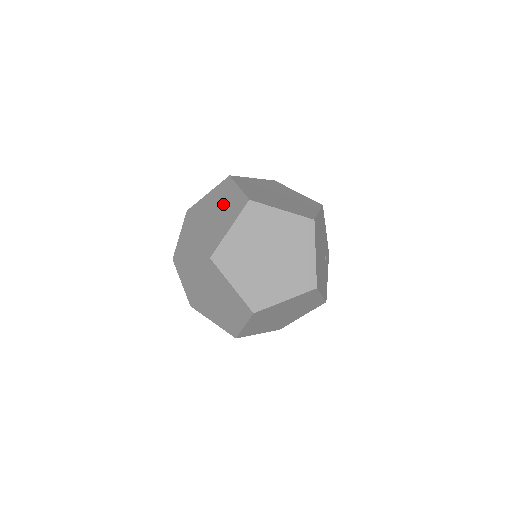
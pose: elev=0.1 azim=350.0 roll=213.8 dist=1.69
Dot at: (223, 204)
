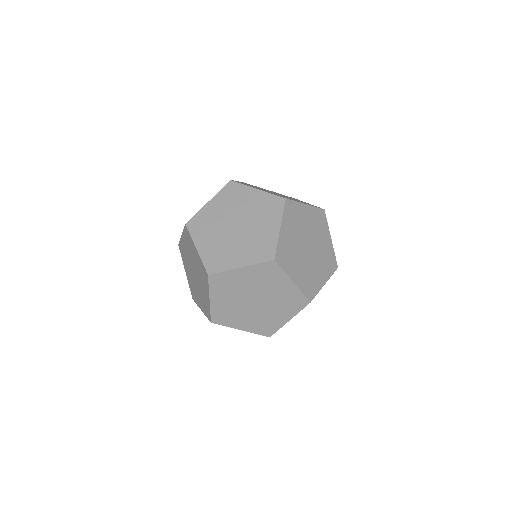
Dot at: occluded
